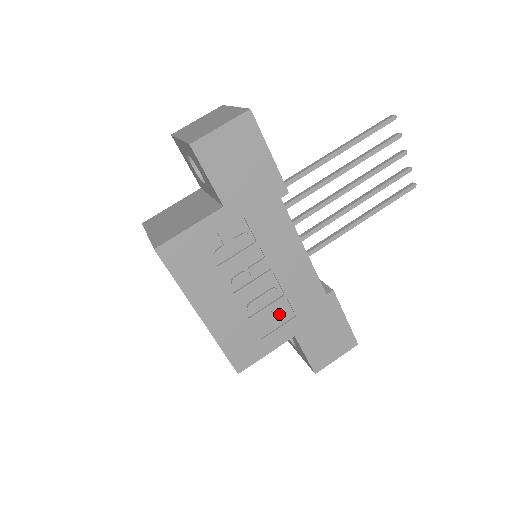
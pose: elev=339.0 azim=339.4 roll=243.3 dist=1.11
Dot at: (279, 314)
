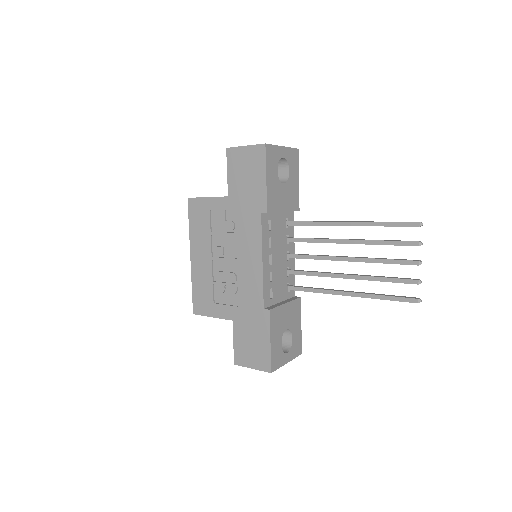
Dot at: (231, 296)
